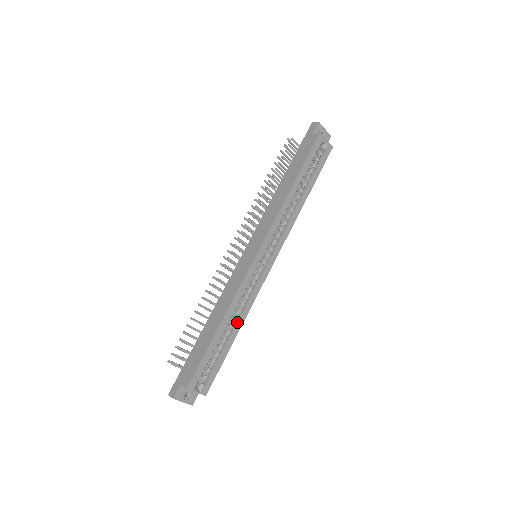
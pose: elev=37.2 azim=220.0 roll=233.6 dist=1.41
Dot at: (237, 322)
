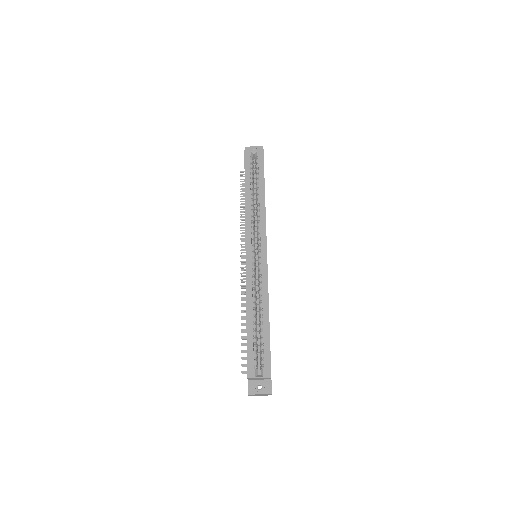
Dot at: (262, 307)
